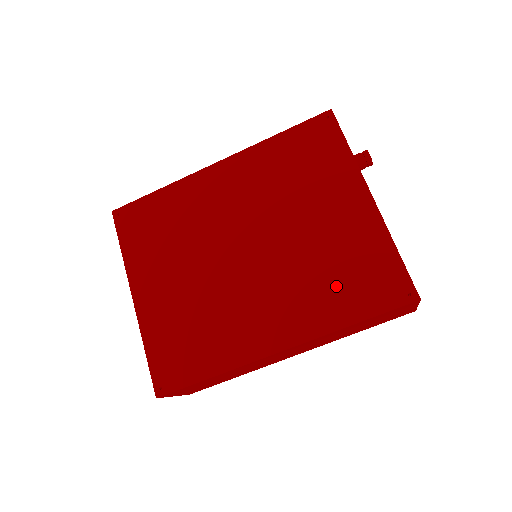
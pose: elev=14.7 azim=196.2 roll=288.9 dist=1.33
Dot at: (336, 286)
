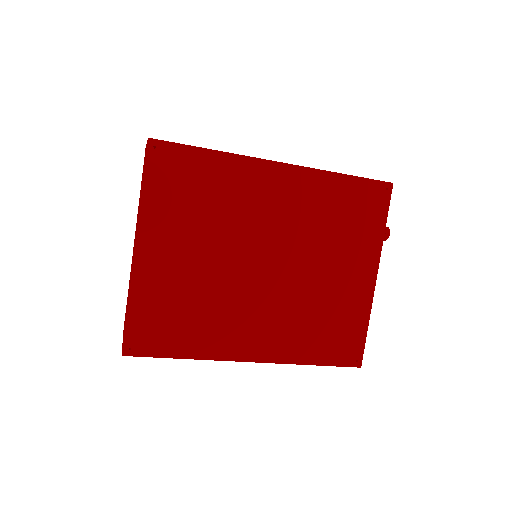
Dot at: (316, 332)
